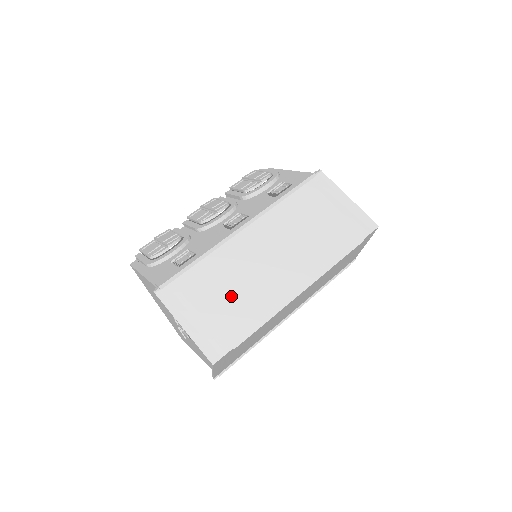
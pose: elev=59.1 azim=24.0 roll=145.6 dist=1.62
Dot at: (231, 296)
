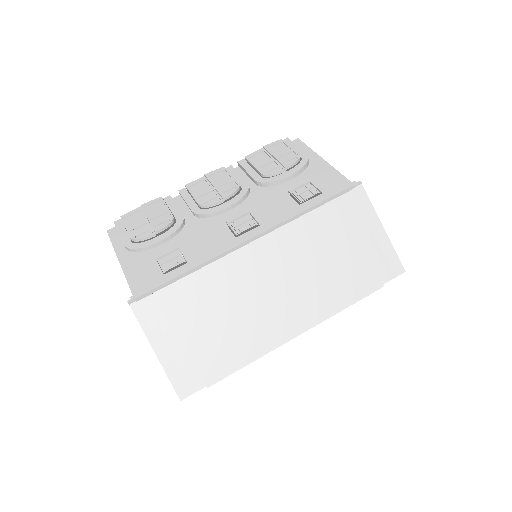
Dot at: (217, 325)
